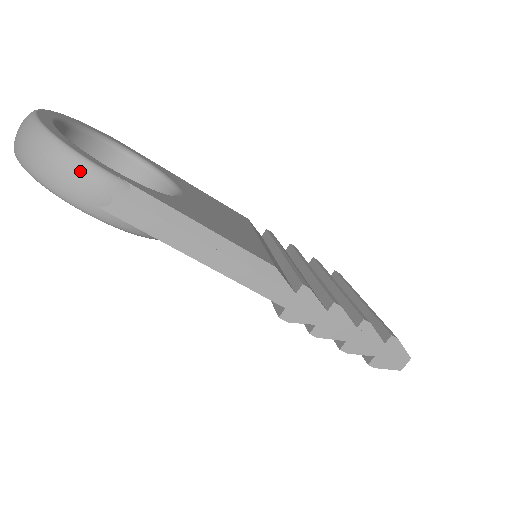
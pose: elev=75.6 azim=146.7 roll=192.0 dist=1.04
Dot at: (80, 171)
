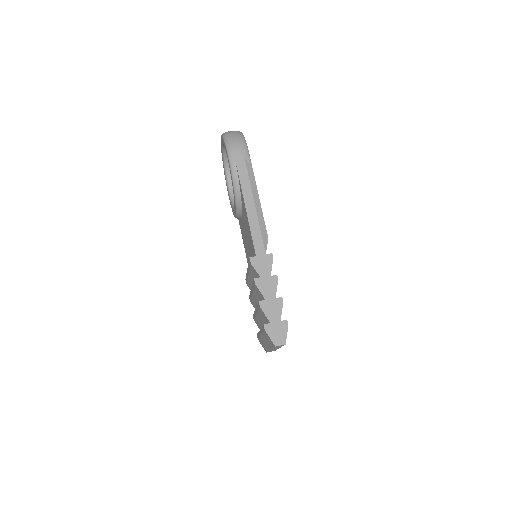
Dot at: (242, 145)
